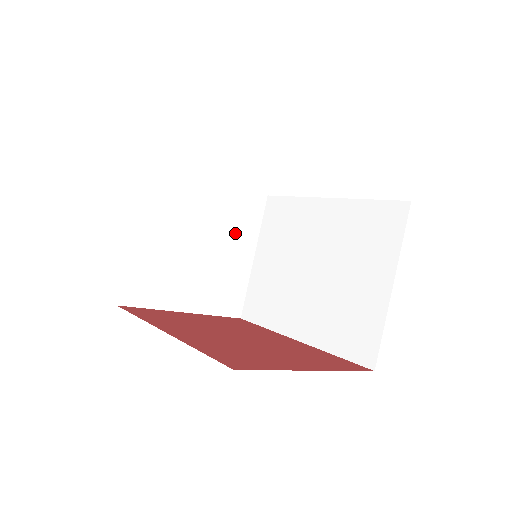
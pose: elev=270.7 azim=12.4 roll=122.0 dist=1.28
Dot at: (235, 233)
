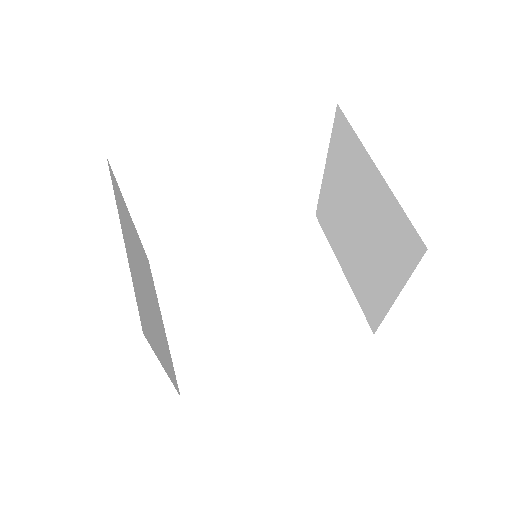
Dot at: (151, 288)
